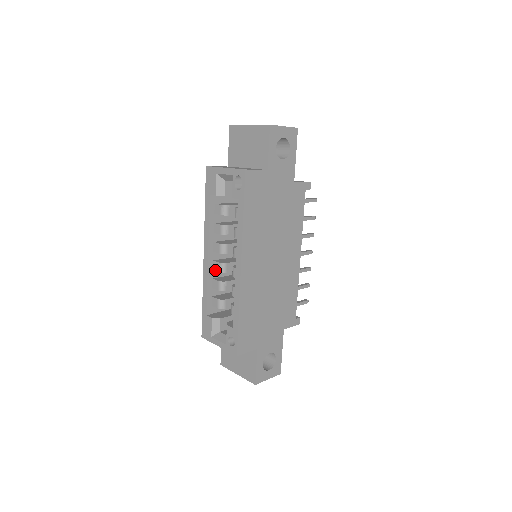
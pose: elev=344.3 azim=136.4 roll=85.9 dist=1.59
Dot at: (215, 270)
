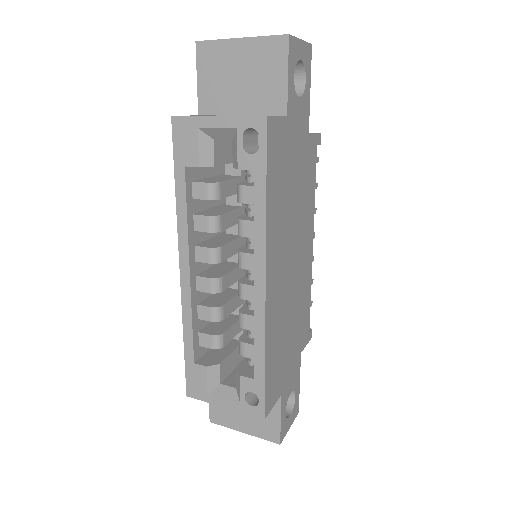
Dot at: (202, 291)
